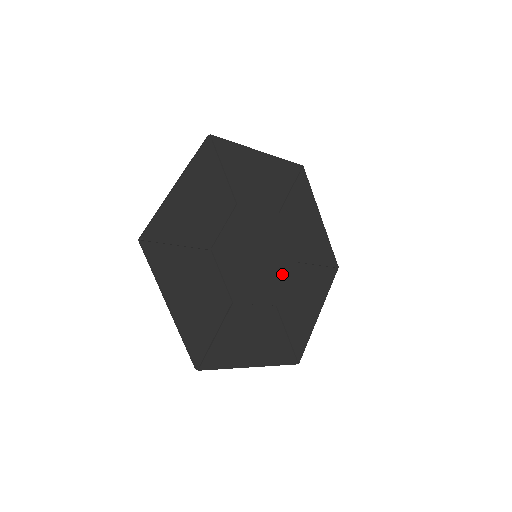
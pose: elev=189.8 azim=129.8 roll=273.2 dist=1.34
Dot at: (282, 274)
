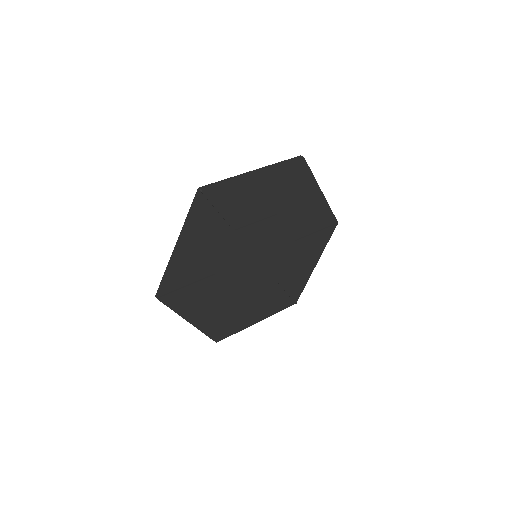
Dot at: (260, 280)
